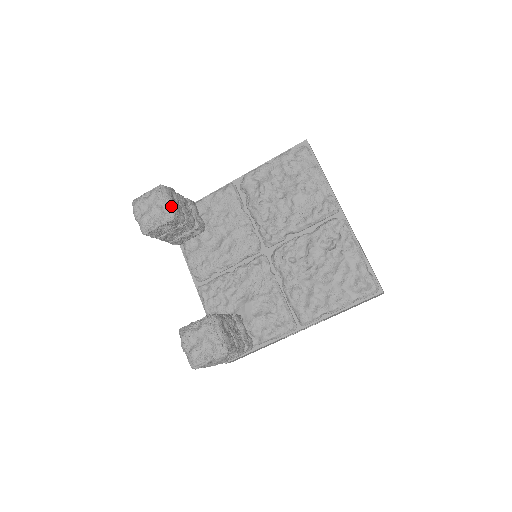
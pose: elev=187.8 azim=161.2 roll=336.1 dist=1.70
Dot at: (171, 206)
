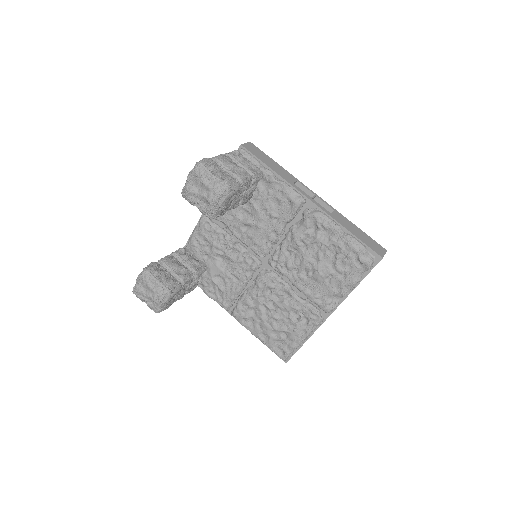
Dot at: (217, 210)
